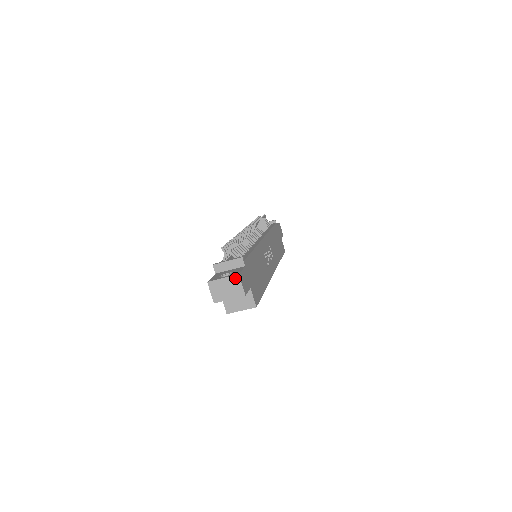
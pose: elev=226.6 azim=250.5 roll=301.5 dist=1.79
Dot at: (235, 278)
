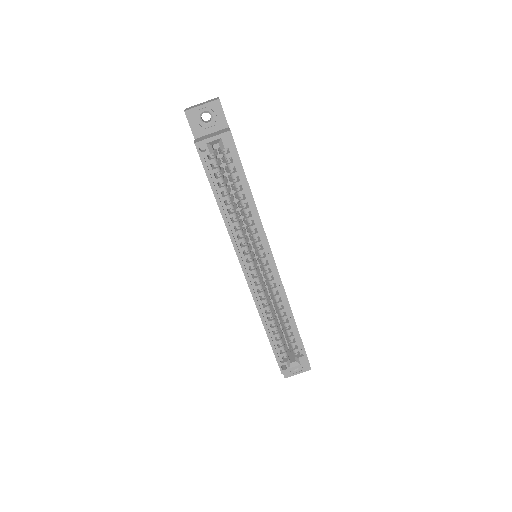
Dot at: occluded
